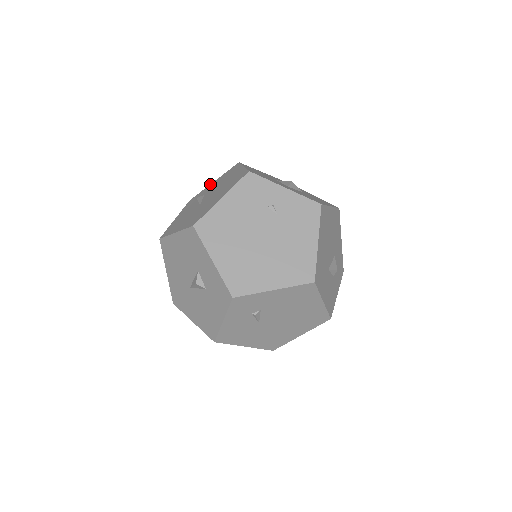
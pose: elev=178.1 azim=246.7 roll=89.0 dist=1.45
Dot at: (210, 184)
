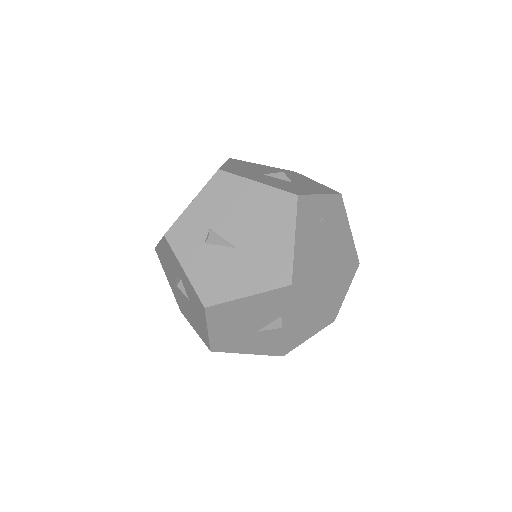
Dot at: (188, 207)
